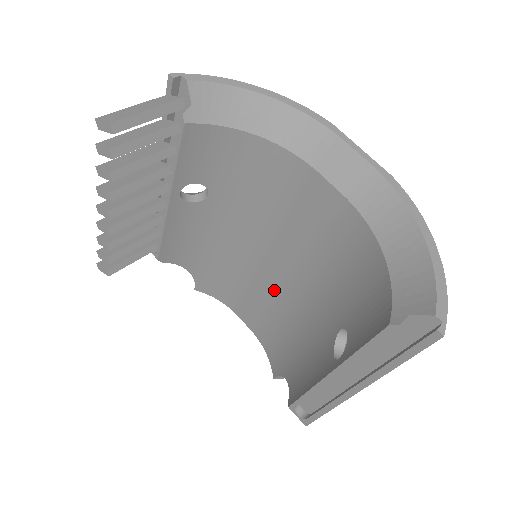
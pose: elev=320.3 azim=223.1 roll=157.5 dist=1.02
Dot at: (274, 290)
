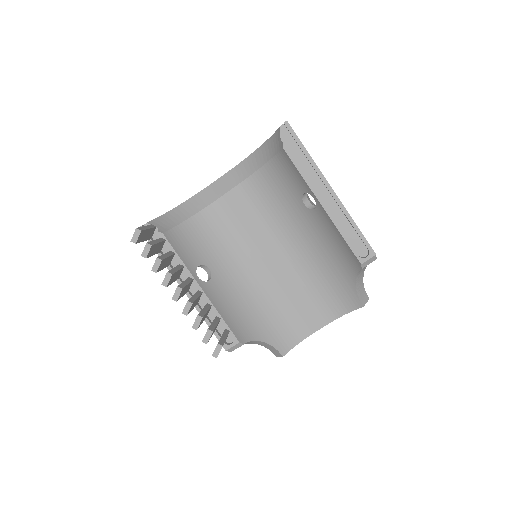
Dot at: (291, 274)
